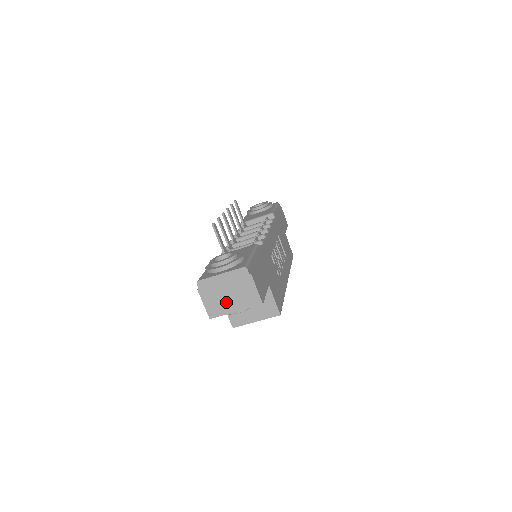
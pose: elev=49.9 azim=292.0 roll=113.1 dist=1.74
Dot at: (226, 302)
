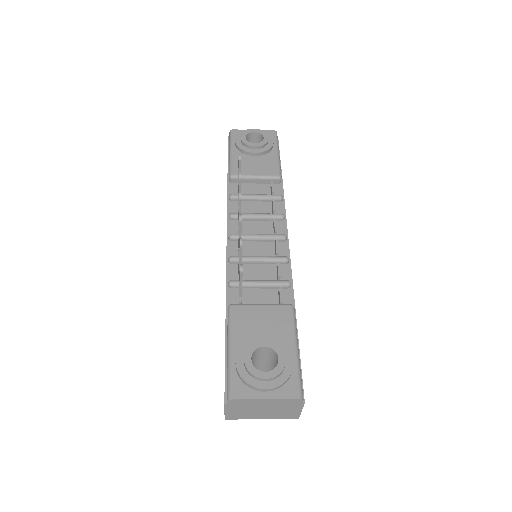
Dot at: (255, 413)
